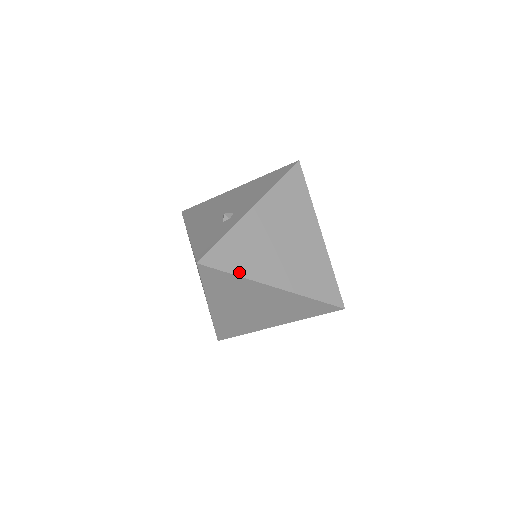
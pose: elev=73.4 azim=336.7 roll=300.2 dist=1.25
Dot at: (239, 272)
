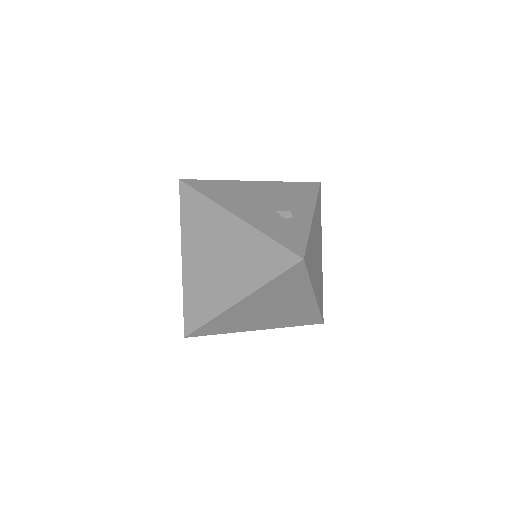
Dot at: (310, 276)
